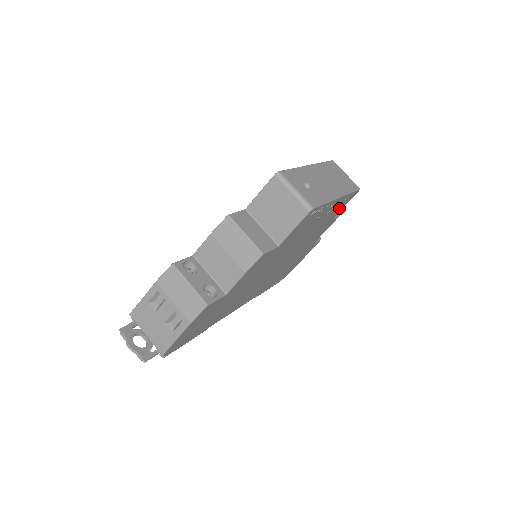
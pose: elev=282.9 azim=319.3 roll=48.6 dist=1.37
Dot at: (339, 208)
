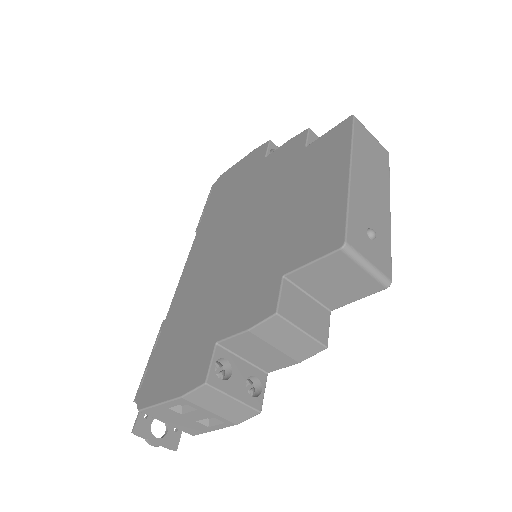
Dot at: occluded
